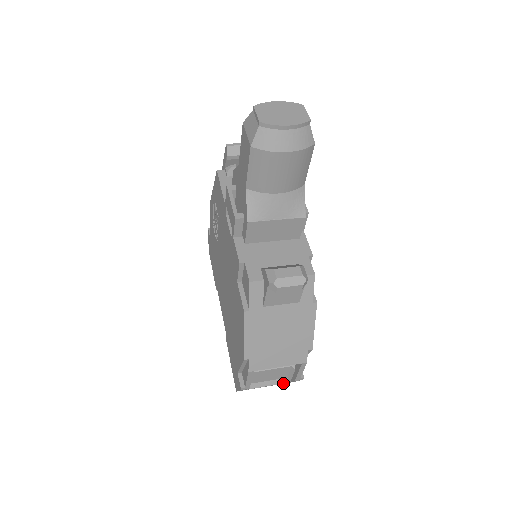
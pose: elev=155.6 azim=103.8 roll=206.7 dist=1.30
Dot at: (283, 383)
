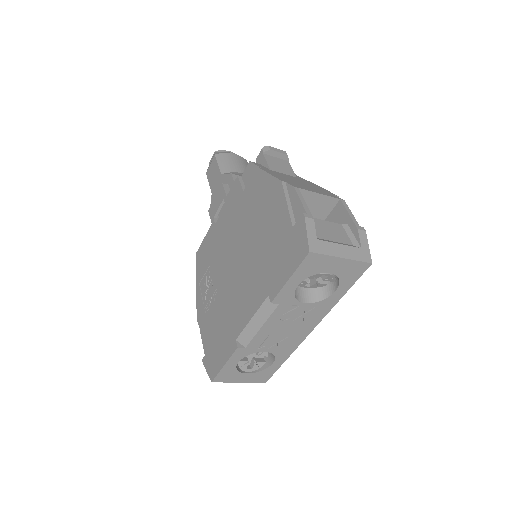
Dot at: (355, 249)
